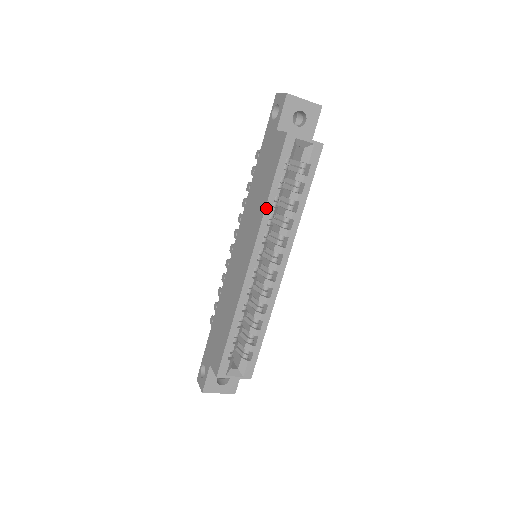
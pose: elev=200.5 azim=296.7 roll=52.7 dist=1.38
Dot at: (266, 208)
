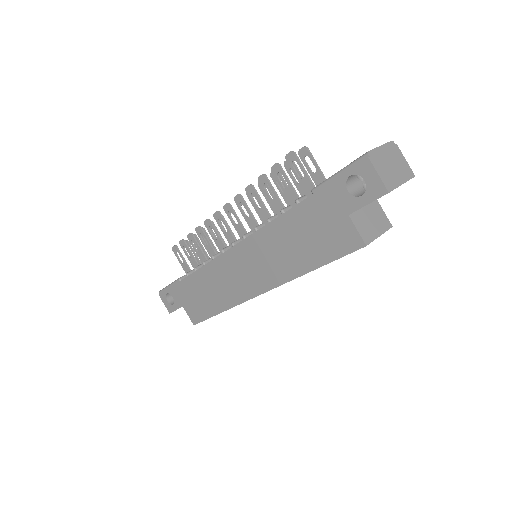
Dot at: (300, 276)
